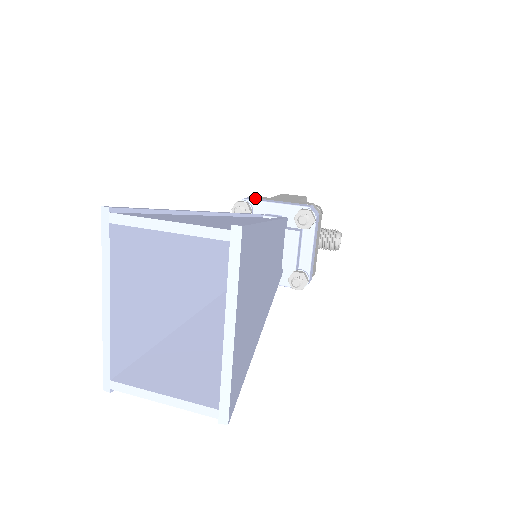
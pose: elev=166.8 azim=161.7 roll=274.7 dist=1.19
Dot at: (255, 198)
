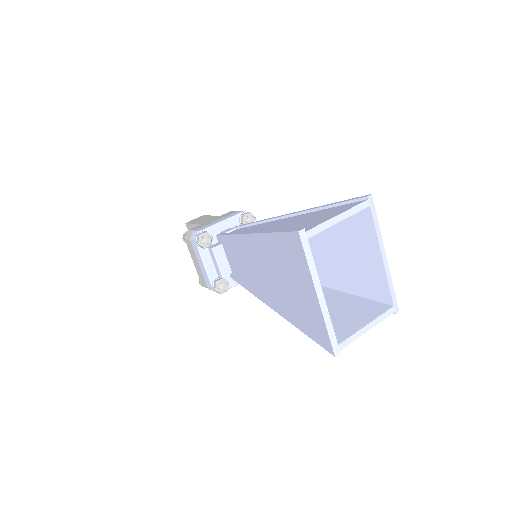
Dot at: (200, 228)
